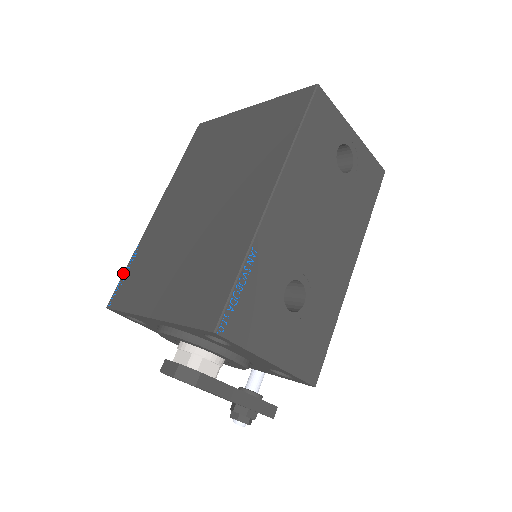
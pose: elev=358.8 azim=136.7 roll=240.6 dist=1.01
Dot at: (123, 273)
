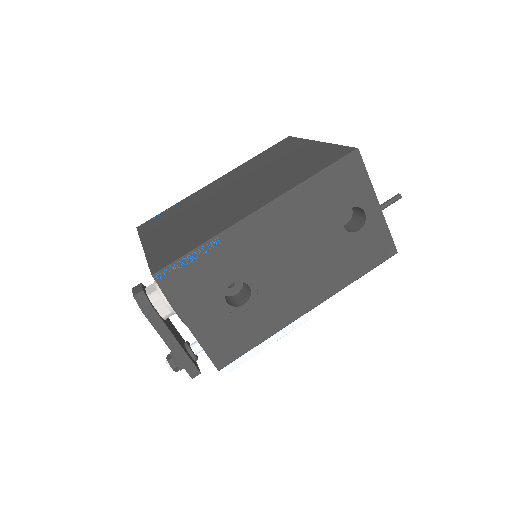
Dot at: occluded
